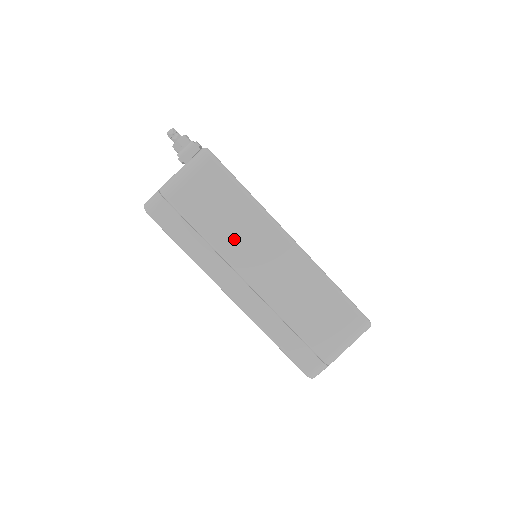
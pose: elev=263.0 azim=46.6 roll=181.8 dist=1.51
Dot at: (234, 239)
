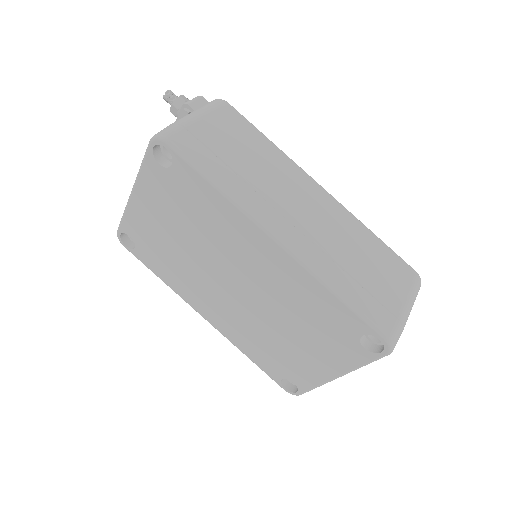
Dot at: (267, 177)
